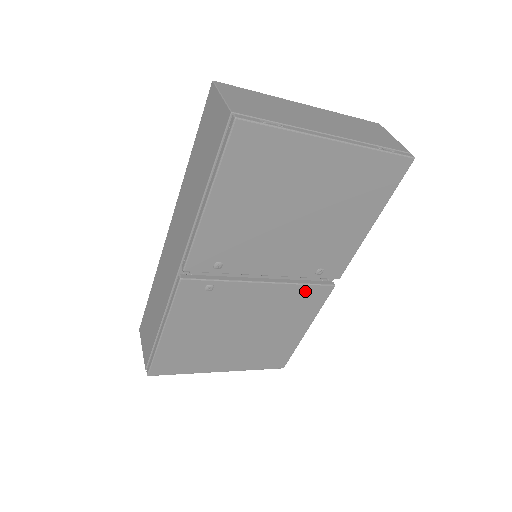
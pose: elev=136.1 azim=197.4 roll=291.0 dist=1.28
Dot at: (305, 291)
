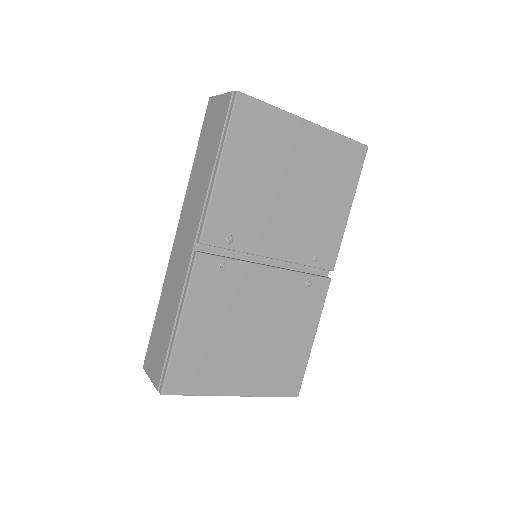
Dot at: (306, 282)
